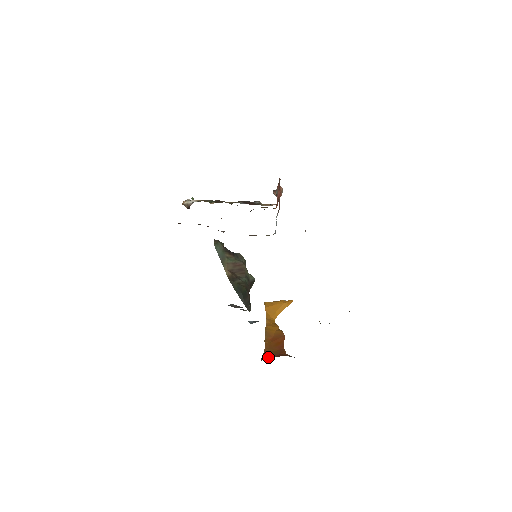
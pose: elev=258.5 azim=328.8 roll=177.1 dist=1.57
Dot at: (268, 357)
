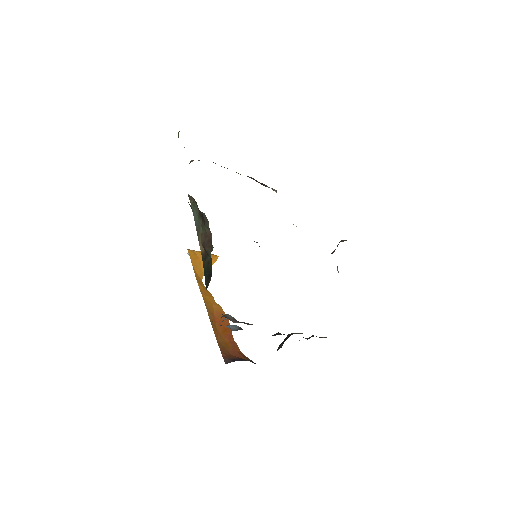
Dot at: (230, 359)
